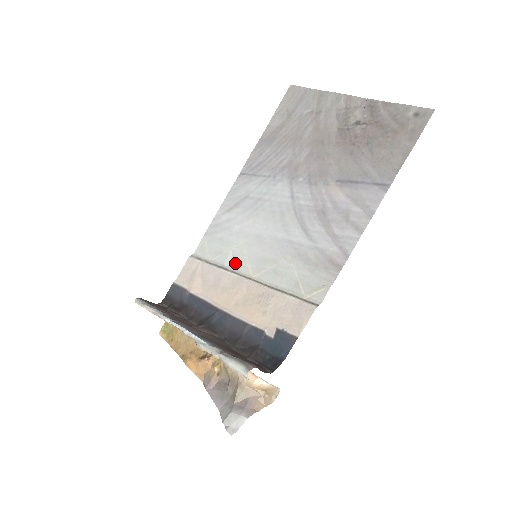
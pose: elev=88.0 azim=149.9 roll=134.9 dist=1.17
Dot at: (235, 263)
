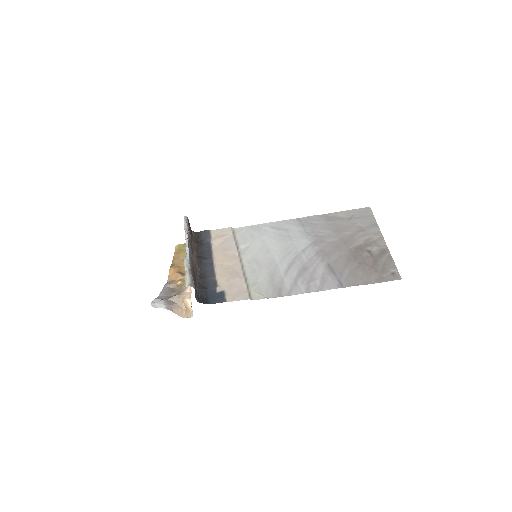
Dot at: (245, 250)
